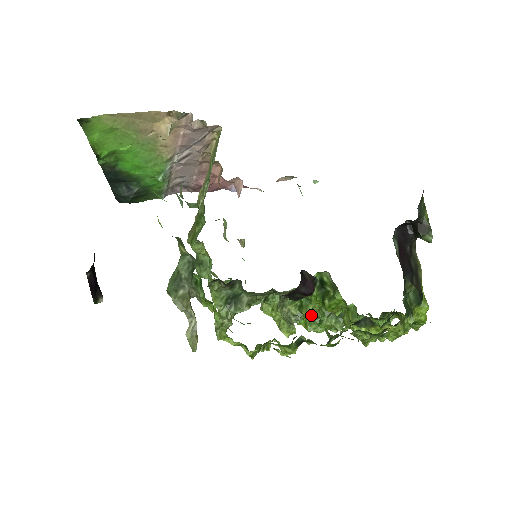
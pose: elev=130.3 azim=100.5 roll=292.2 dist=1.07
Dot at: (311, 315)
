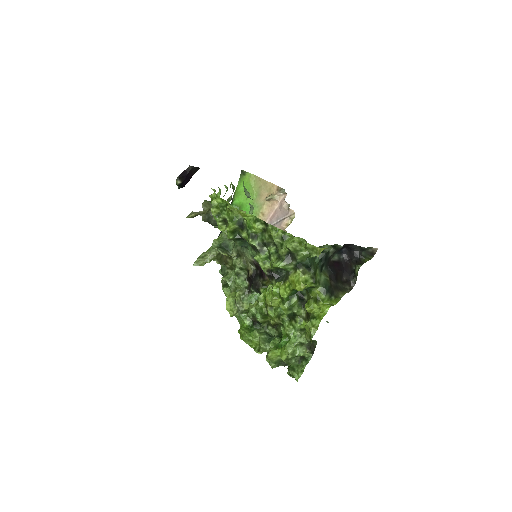
Dot at: (253, 305)
